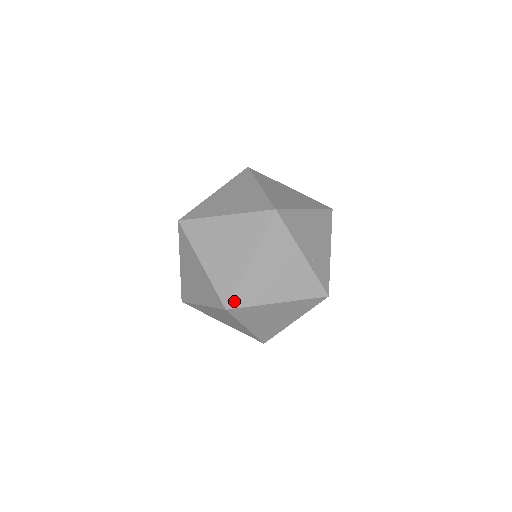
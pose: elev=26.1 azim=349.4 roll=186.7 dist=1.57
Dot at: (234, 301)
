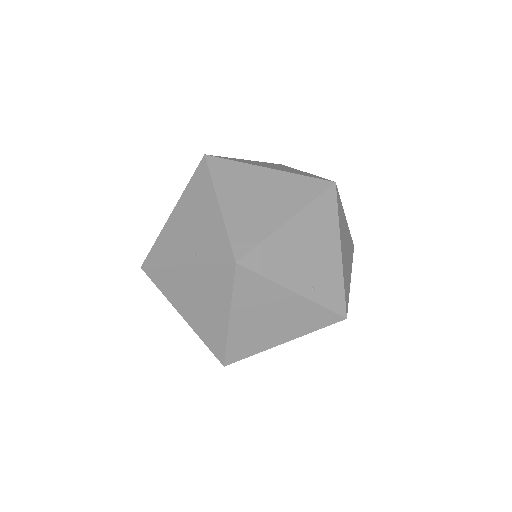
Dot at: (229, 357)
